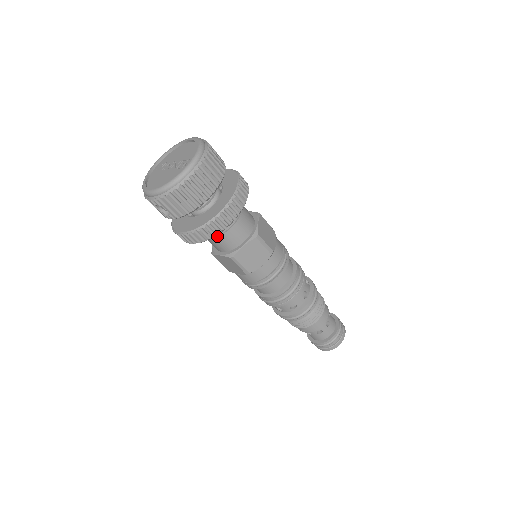
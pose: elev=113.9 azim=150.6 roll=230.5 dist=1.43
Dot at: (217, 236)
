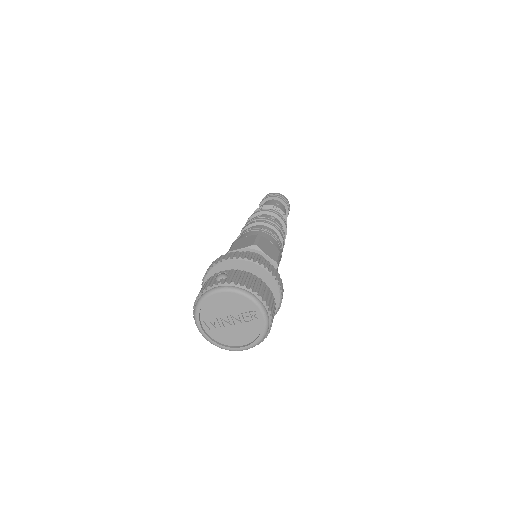
Dot at: occluded
